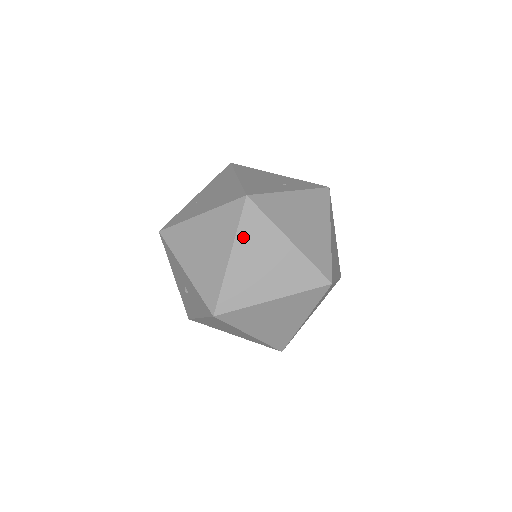
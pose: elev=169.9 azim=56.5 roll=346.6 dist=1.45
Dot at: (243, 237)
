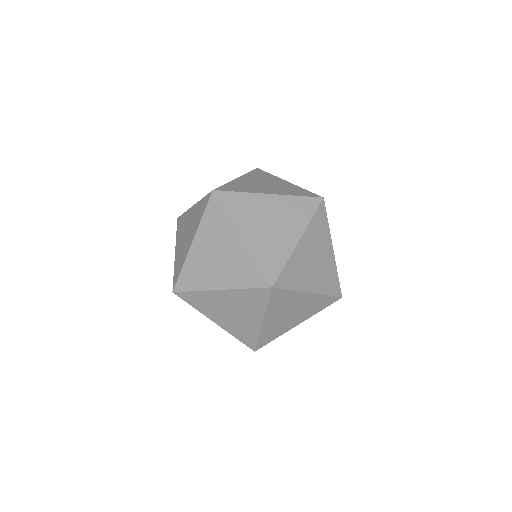
Dot at: (272, 309)
